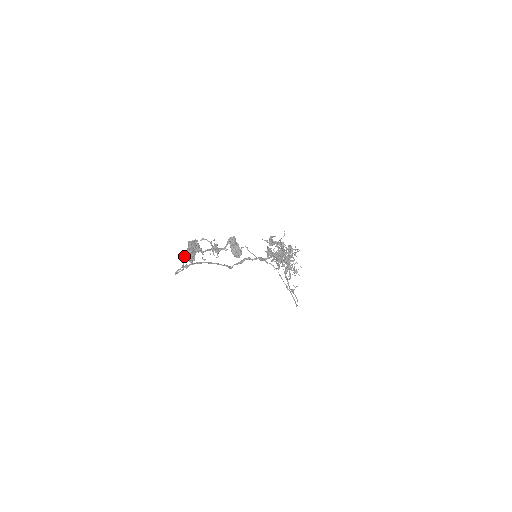
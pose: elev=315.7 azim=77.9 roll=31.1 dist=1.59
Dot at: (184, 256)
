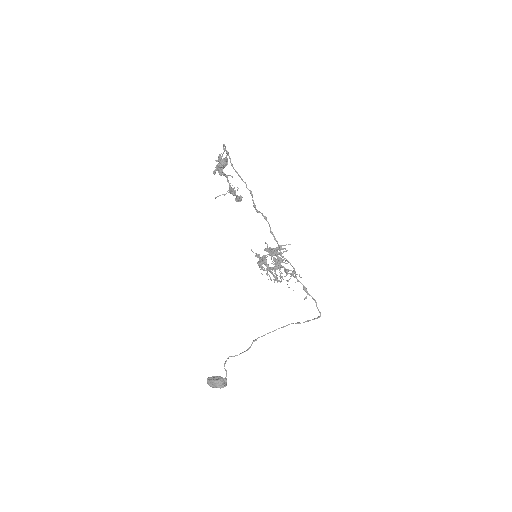
Dot at: (219, 160)
